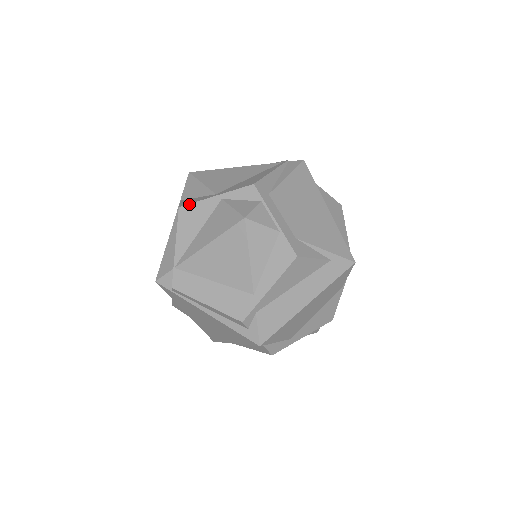
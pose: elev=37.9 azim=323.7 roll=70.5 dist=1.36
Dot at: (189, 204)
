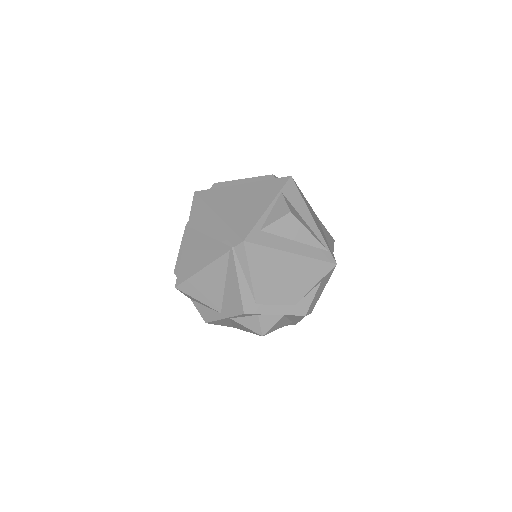
Dot at: (211, 322)
